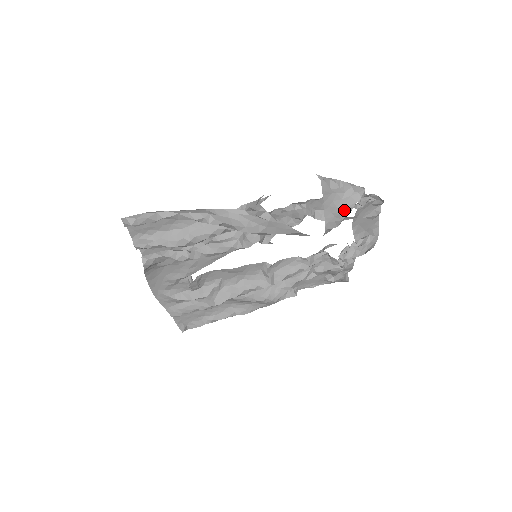
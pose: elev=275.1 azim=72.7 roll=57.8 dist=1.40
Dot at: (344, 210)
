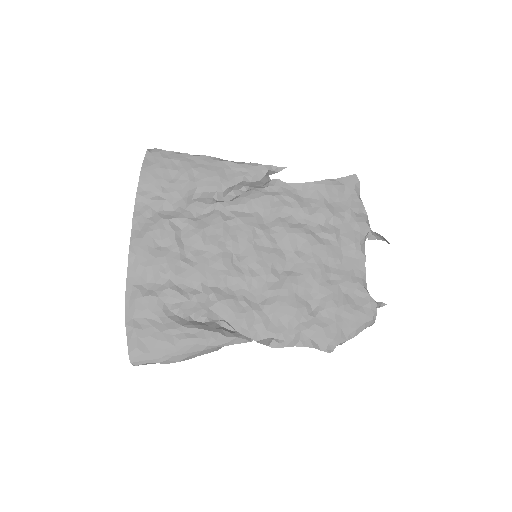
Dot at: occluded
